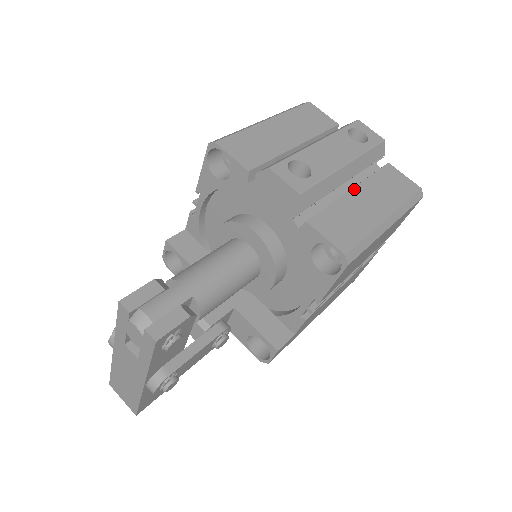
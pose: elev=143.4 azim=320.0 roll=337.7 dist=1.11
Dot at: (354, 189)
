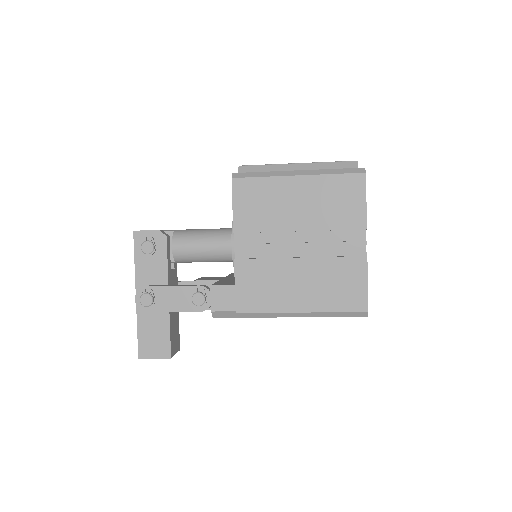
Dot at: occluded
